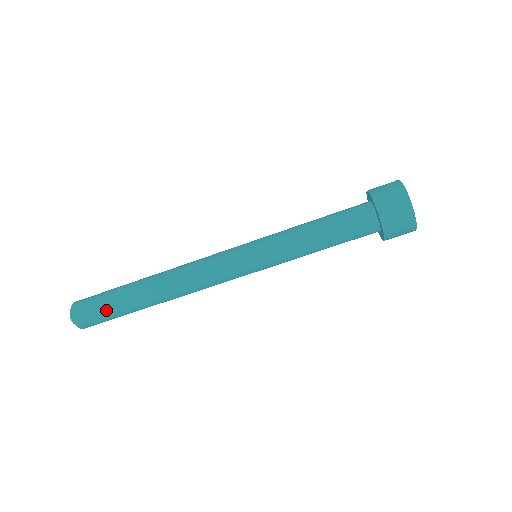
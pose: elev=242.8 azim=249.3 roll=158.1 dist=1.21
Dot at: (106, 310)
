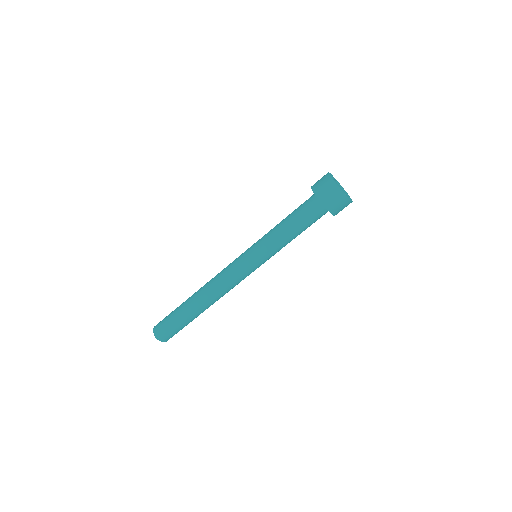
Dot at: (179, 328)
